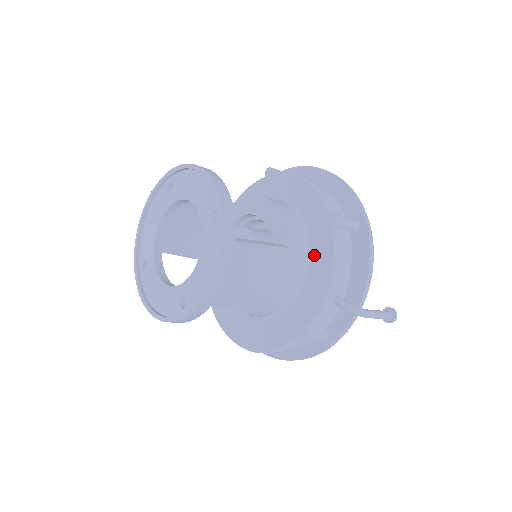
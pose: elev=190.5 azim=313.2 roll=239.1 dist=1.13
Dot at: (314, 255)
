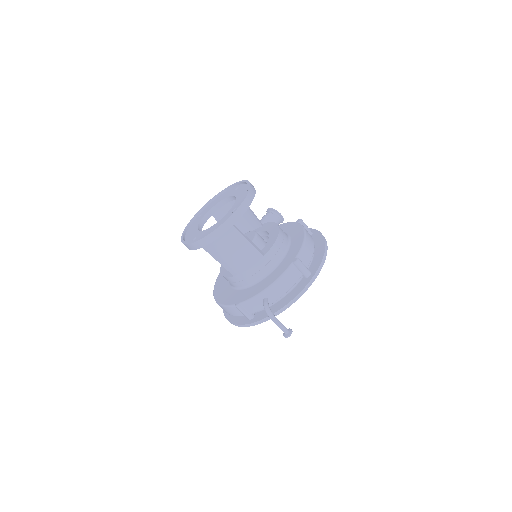
Dot at: (275, 271)
